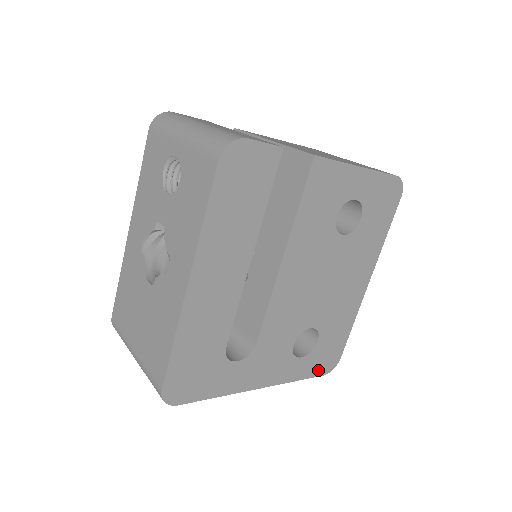
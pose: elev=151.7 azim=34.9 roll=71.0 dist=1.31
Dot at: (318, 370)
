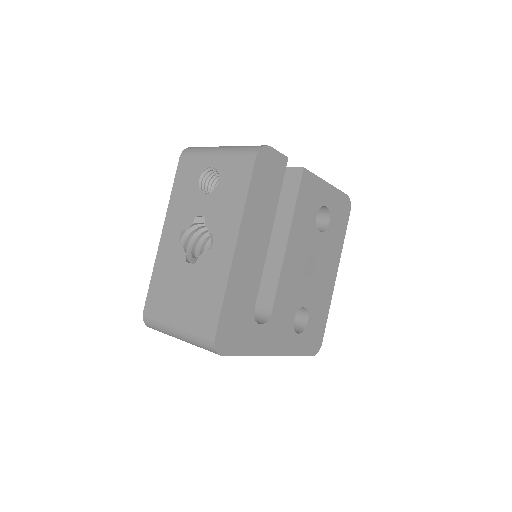
Dot at: (309, 350)
